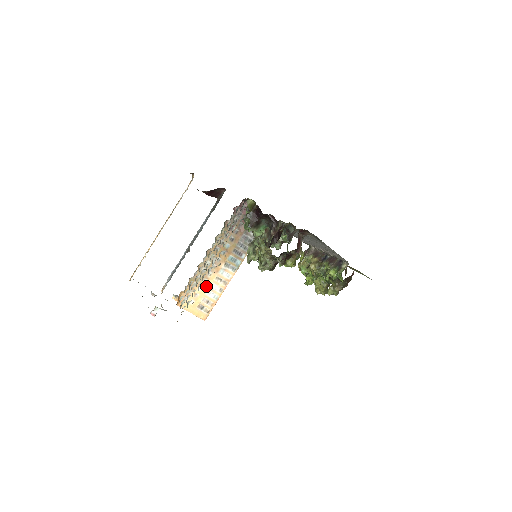
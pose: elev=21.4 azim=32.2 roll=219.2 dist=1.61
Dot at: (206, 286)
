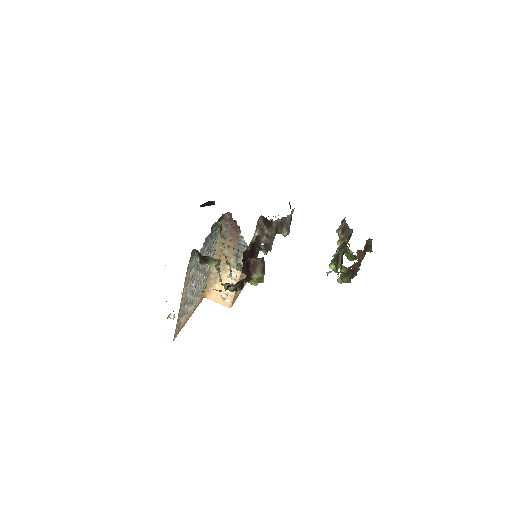
Dot at: occluded
